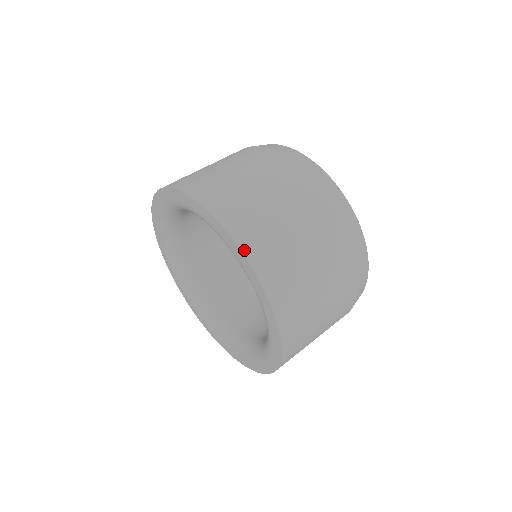
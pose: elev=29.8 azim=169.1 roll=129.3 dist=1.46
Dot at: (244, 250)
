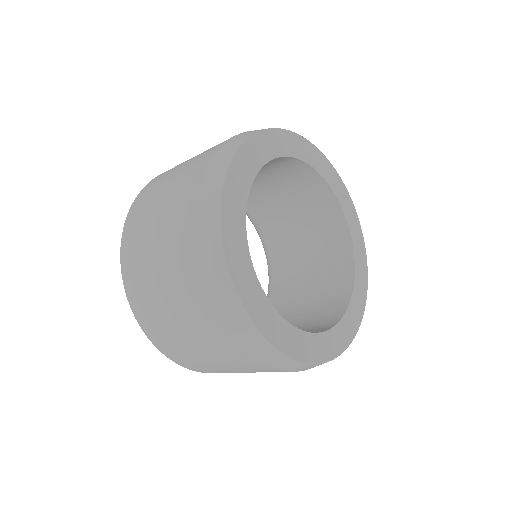
Dot at: (124, 278)
